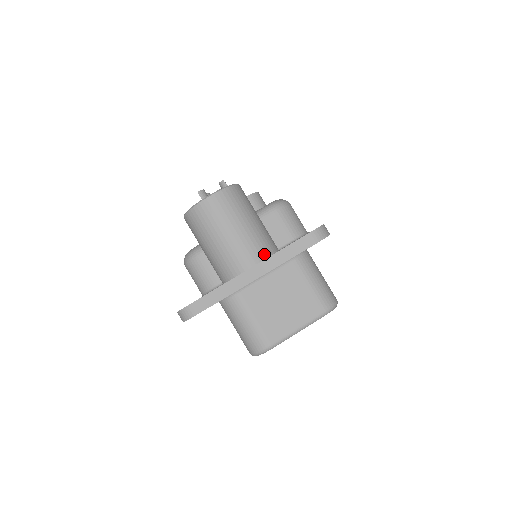
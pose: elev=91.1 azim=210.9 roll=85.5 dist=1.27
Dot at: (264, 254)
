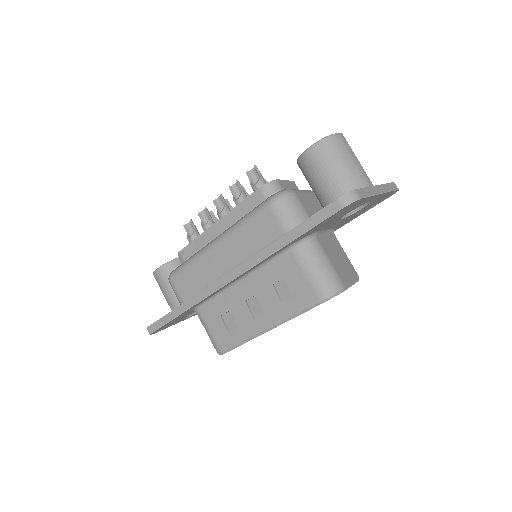
Dot at: occluded
